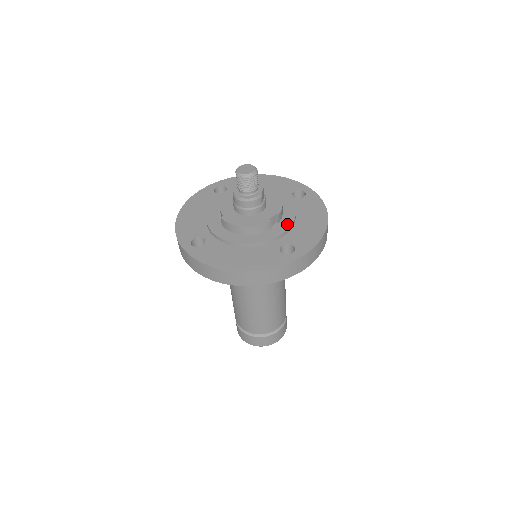
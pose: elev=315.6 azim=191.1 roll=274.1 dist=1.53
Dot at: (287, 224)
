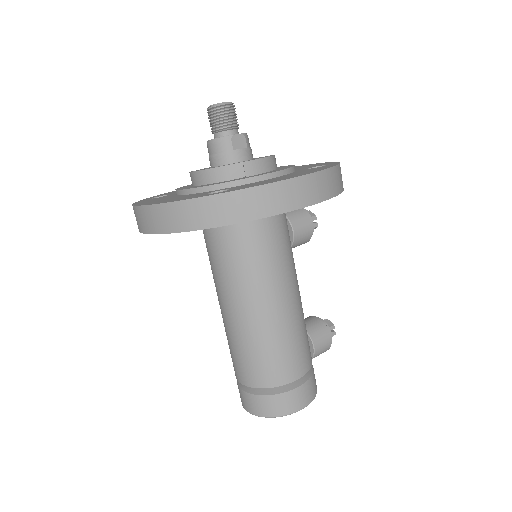
Dot at: (252, 176)
